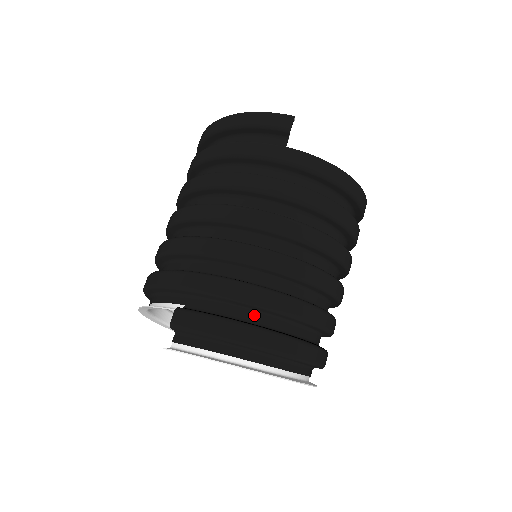
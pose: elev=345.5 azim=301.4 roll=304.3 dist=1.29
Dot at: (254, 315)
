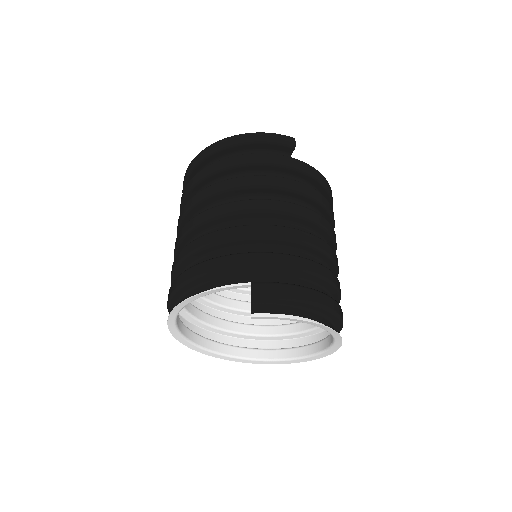
Dot at: (309, 284)
